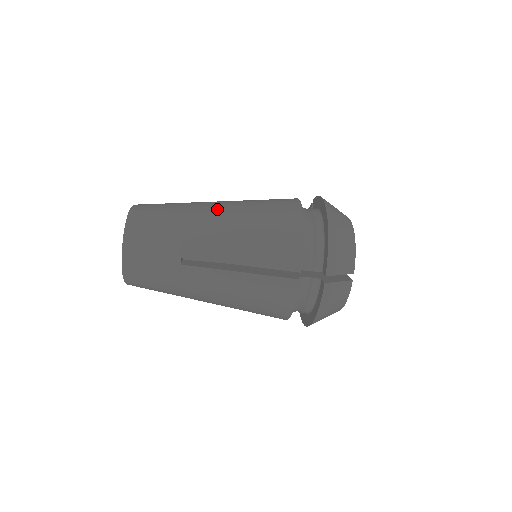
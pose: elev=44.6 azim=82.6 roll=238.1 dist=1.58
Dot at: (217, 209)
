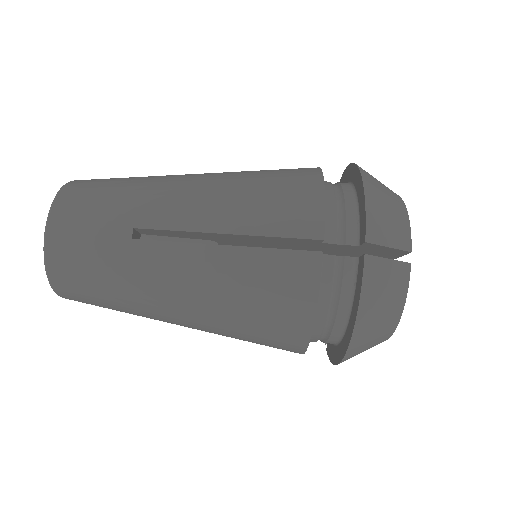
Dot at: (195, 174)
